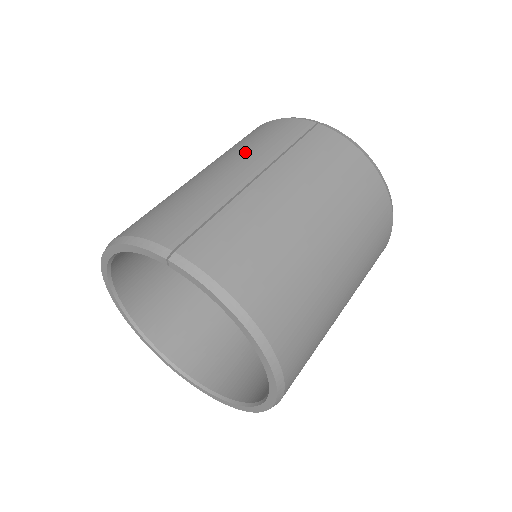
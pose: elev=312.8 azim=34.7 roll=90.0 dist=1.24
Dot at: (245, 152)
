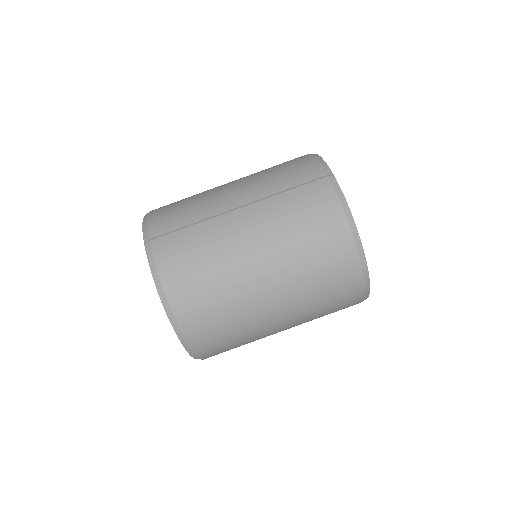
Dot at: (257, 181)
